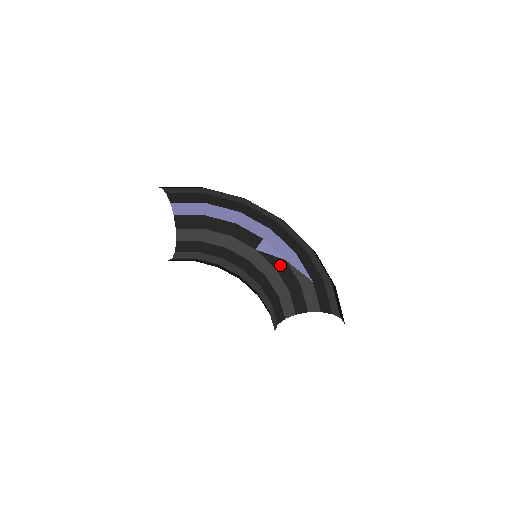
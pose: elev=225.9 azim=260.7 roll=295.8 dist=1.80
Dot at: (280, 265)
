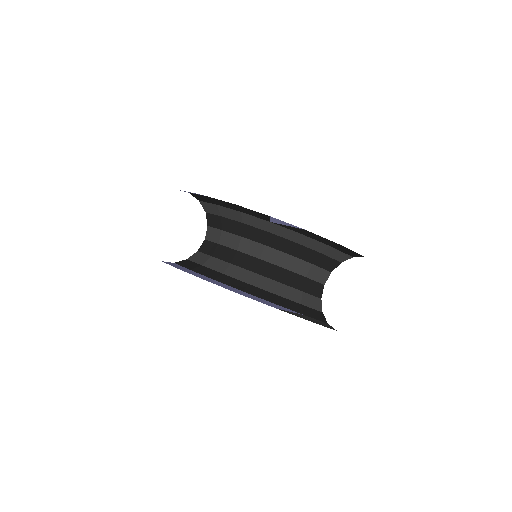
Dot at: (304, 232)
